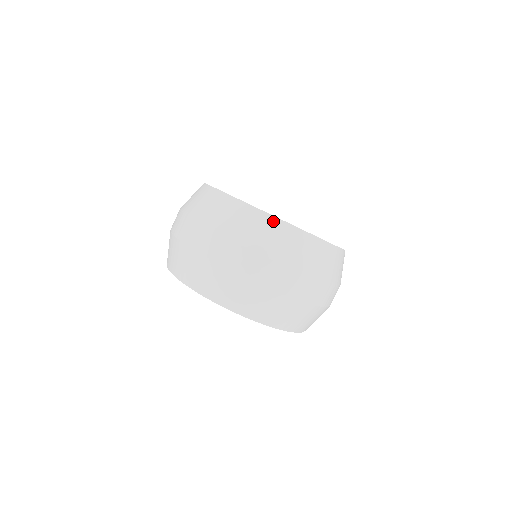
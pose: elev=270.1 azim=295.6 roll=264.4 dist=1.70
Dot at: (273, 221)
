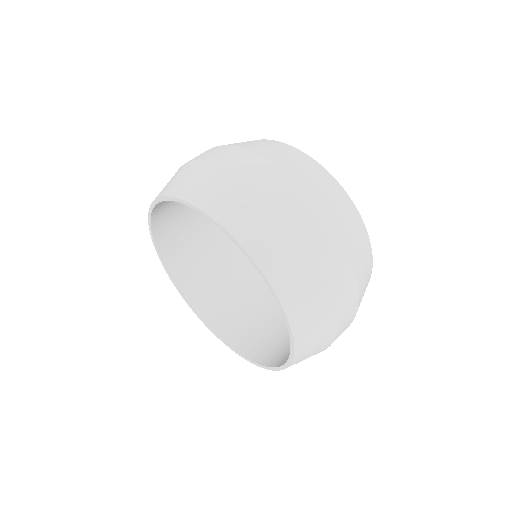
Dot at: (371, 272)
